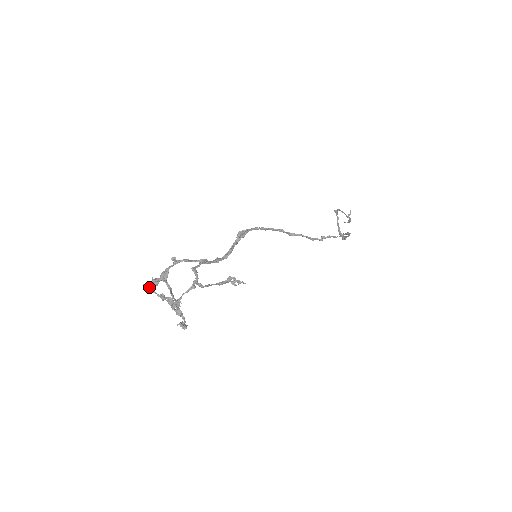
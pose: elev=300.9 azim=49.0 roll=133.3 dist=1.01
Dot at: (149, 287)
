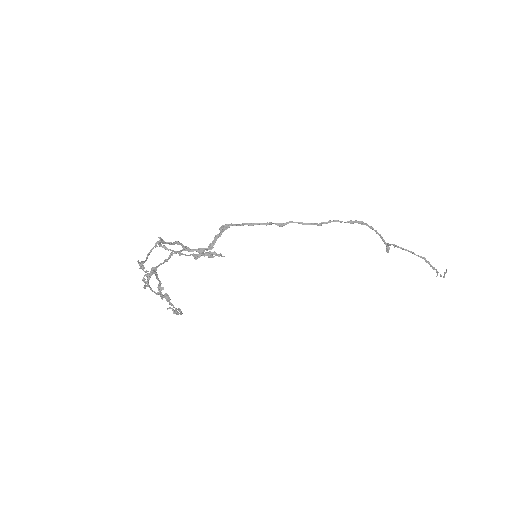
Dot at: (147, 286)
